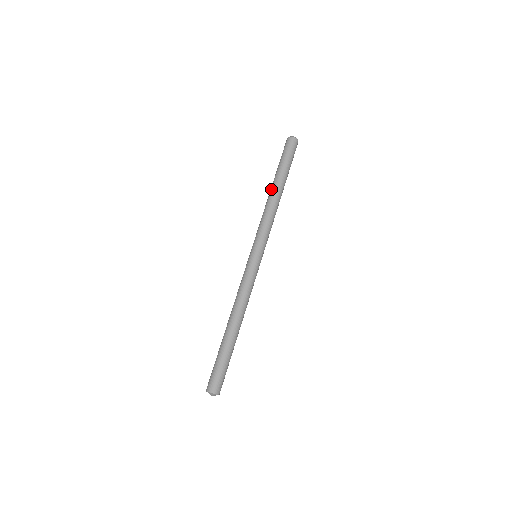
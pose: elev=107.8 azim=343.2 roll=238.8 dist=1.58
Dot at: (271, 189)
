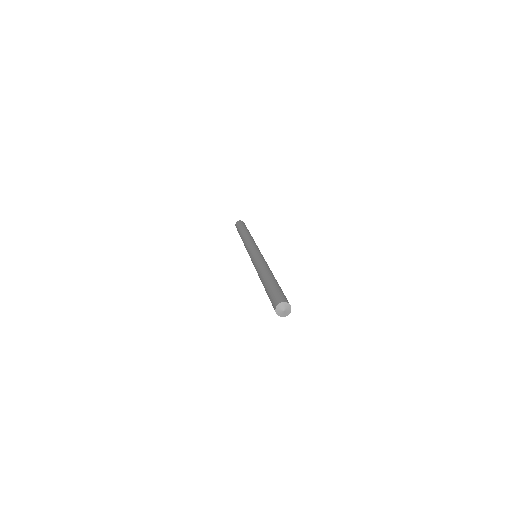
Dot at: (245, 232)
